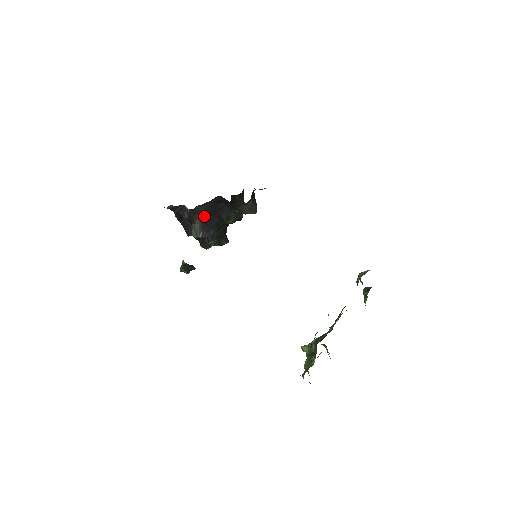
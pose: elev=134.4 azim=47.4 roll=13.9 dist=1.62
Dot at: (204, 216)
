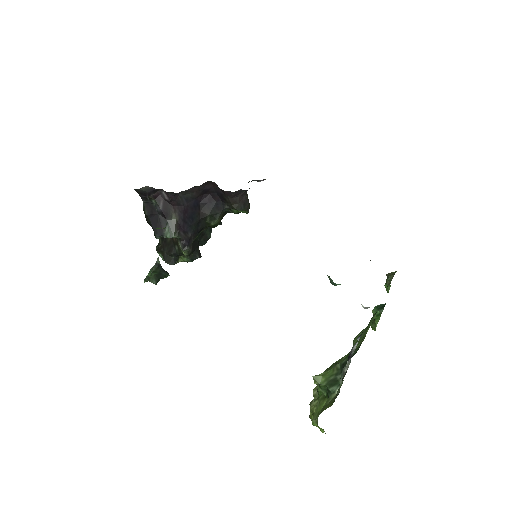
Dot at: (184, 210)
